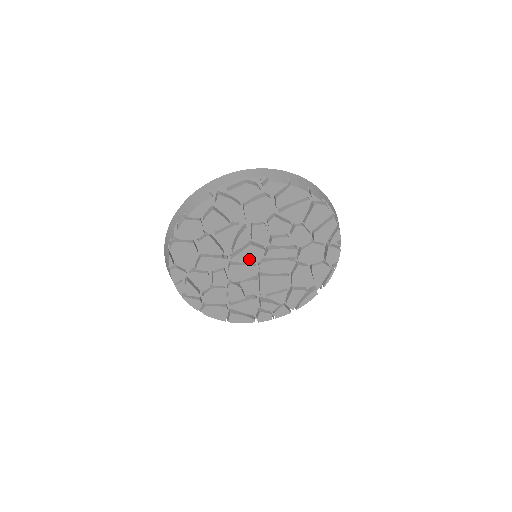
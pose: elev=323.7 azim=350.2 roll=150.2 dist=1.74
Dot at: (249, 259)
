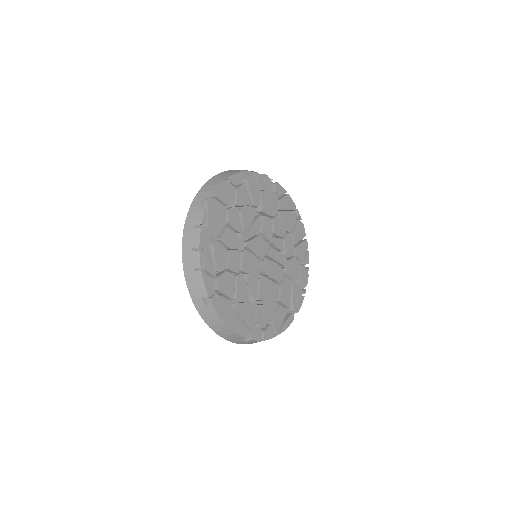
Dot at: (257, 250)
